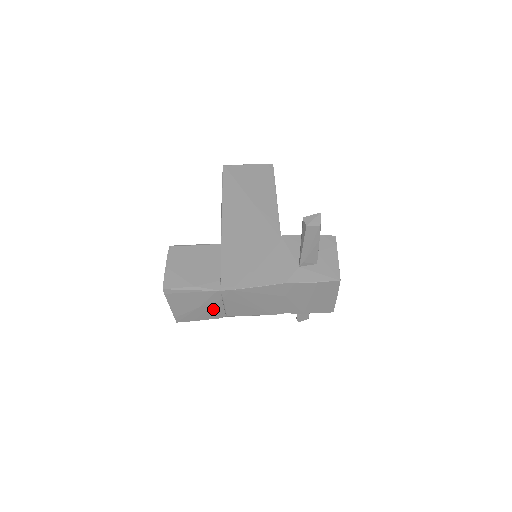
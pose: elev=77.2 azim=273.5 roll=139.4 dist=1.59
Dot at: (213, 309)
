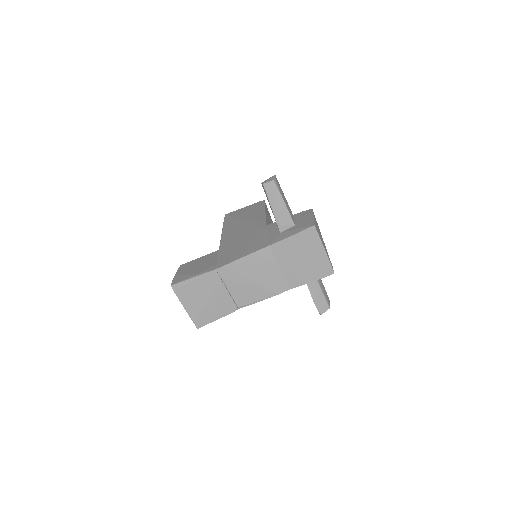
Dot at: (221, 299)
